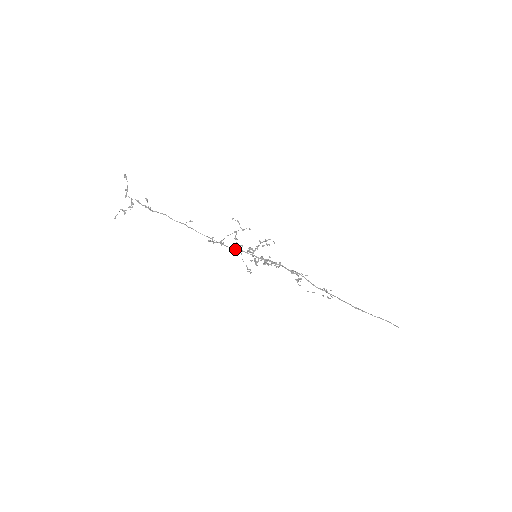
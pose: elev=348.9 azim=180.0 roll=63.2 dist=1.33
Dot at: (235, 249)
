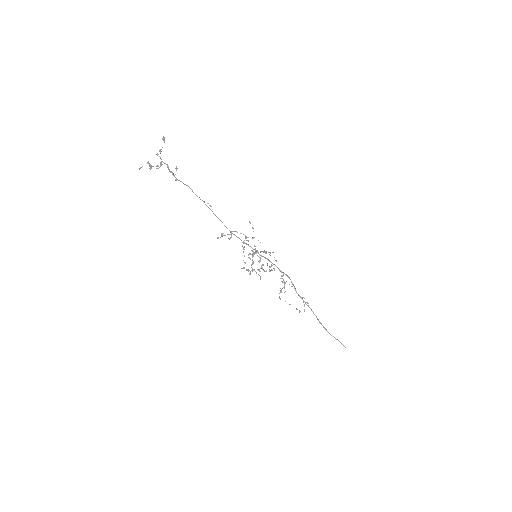
Dot at: (241, 240)
